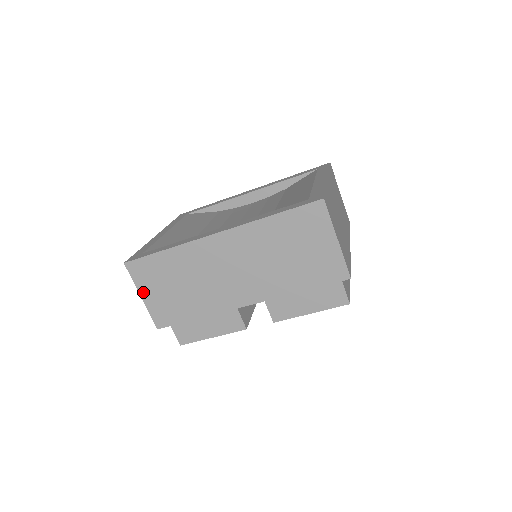
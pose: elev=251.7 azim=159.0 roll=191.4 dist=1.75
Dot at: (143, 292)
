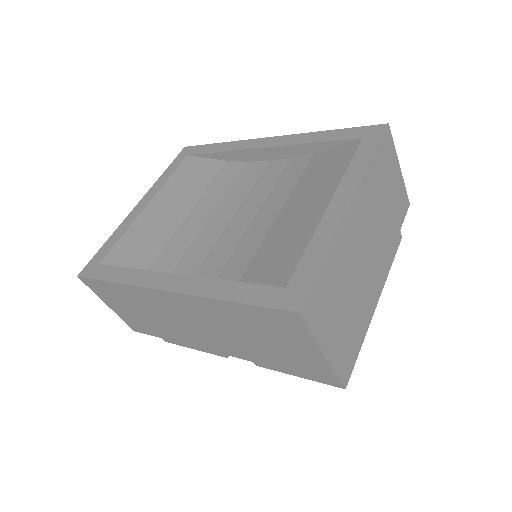
Dot at: (107, 303)
